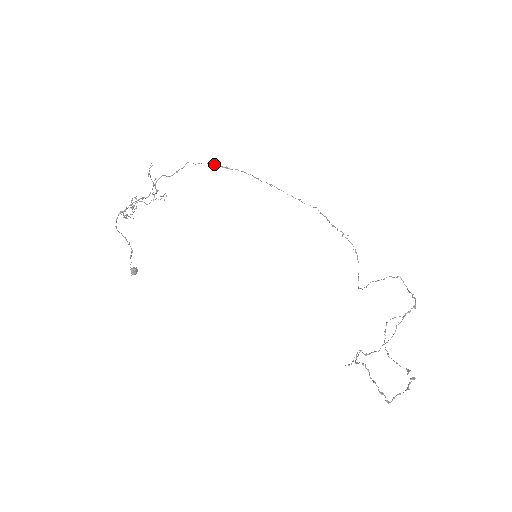
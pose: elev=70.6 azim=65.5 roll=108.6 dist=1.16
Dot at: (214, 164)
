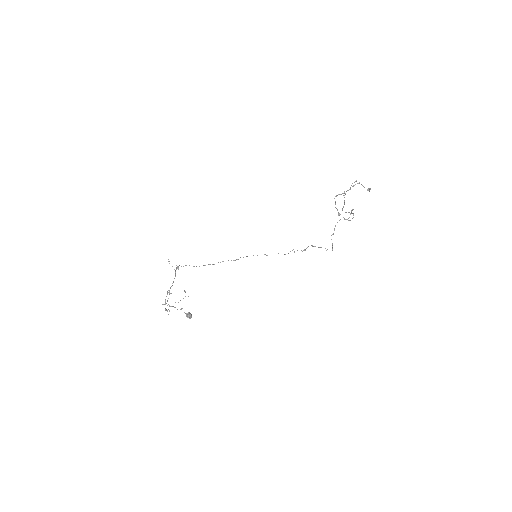
Dot at: (205, 265)
